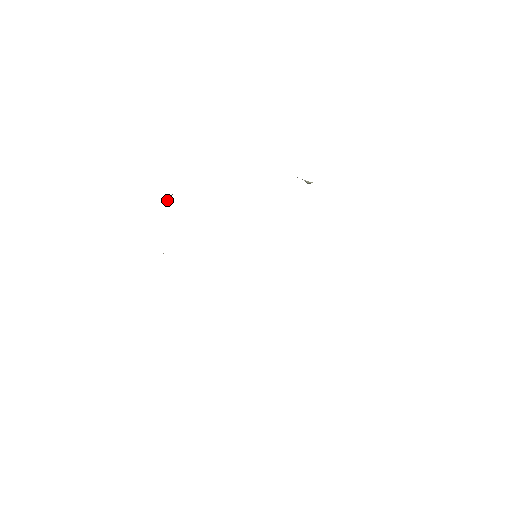
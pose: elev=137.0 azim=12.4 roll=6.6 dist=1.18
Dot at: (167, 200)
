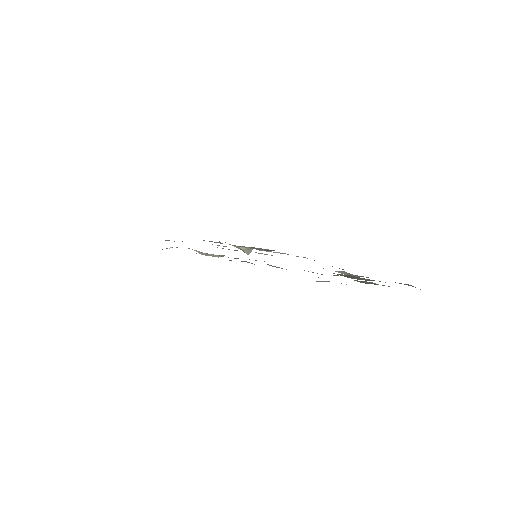
Dot at: occluded
